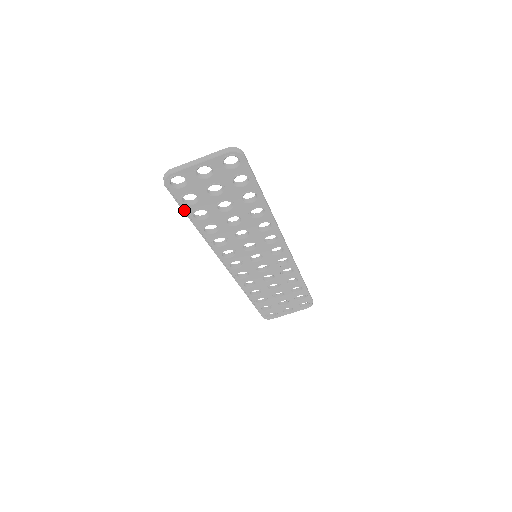
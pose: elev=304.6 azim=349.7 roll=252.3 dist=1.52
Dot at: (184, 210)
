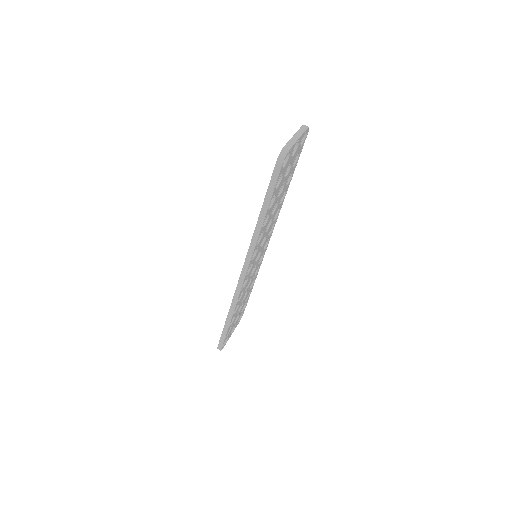
Dot at: (272, 196)
